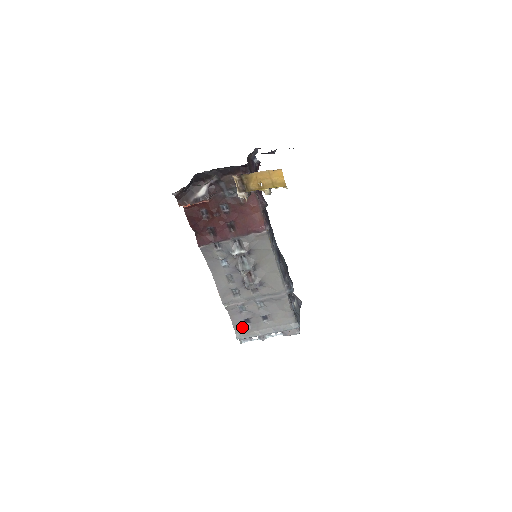
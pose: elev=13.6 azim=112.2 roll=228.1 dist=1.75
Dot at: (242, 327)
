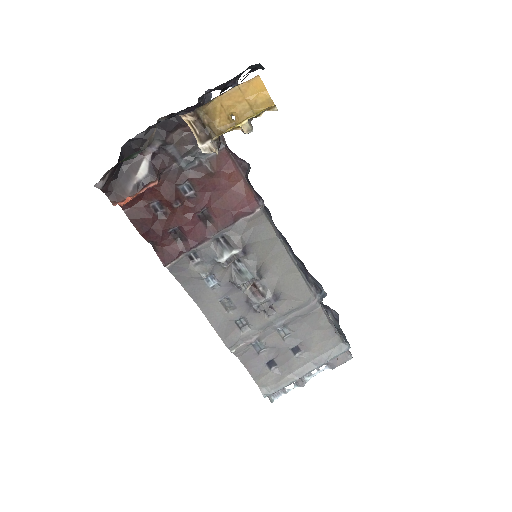
Dot at: (266, 376)
